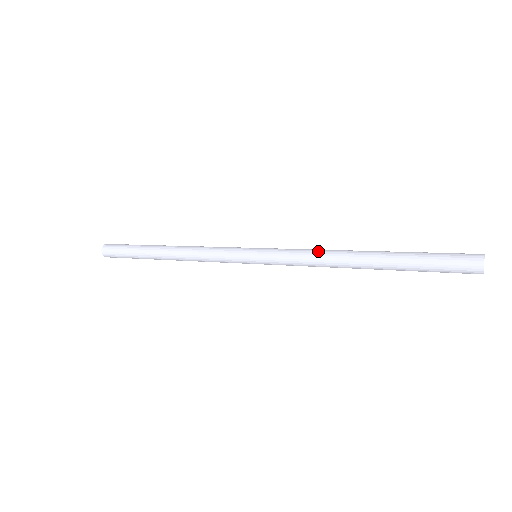
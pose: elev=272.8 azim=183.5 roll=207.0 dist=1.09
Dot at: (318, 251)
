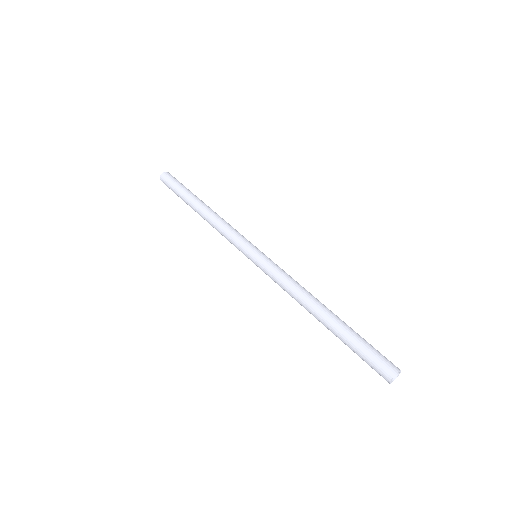
Dot at: (297, 284)
